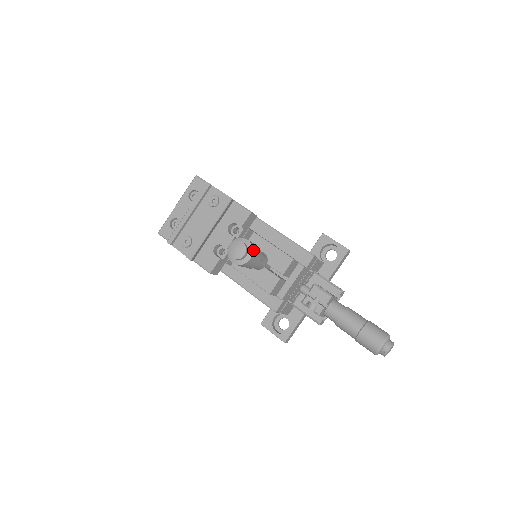
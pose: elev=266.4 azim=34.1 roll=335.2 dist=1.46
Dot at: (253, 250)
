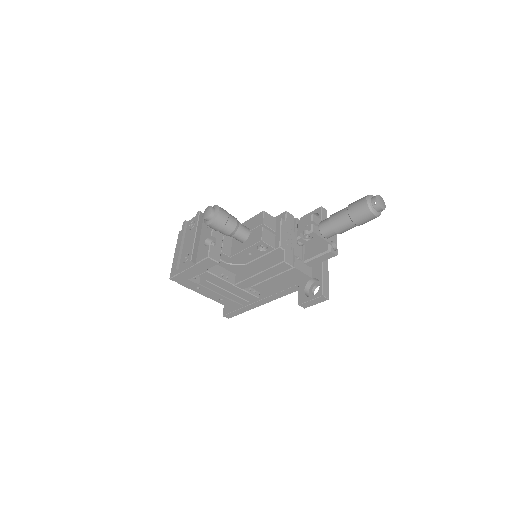
Dot at: occluded
